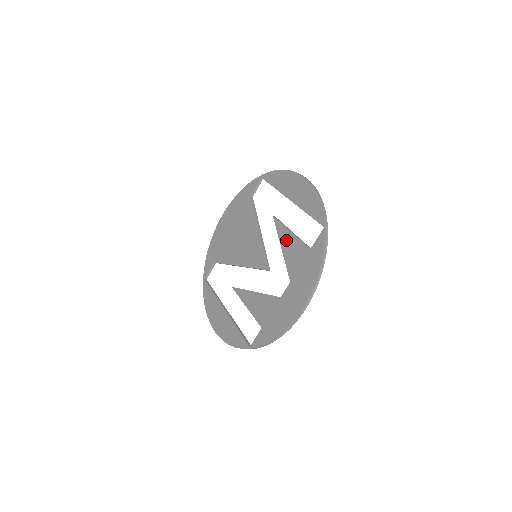
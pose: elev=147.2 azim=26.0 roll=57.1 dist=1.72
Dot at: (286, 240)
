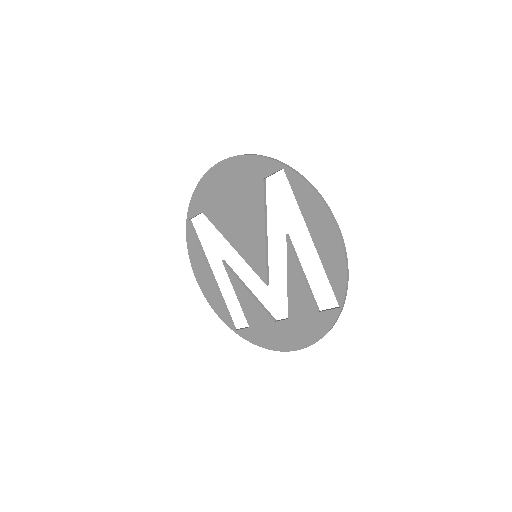
Dot at: (295, 278)
